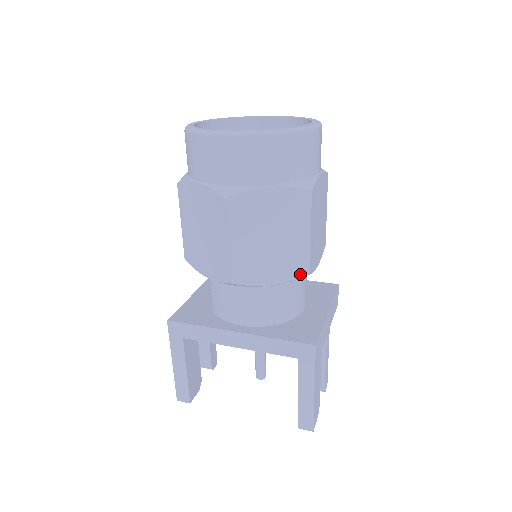
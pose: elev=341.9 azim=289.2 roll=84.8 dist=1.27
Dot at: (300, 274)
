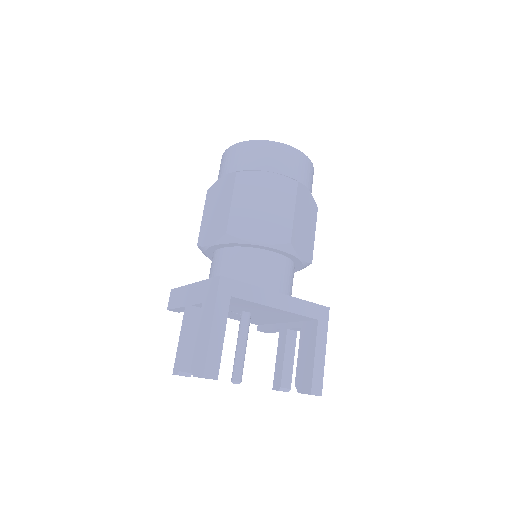
Dot at: (310, 260)
